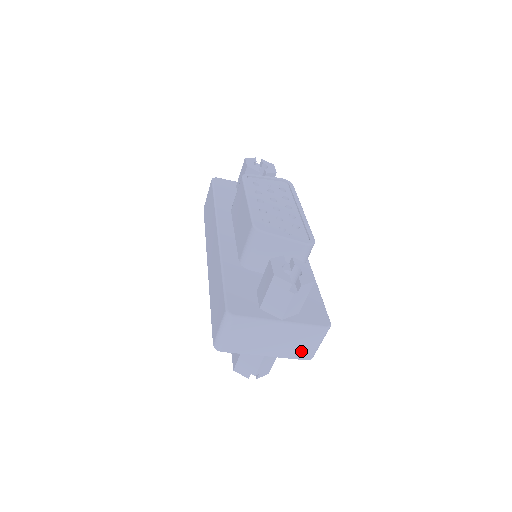
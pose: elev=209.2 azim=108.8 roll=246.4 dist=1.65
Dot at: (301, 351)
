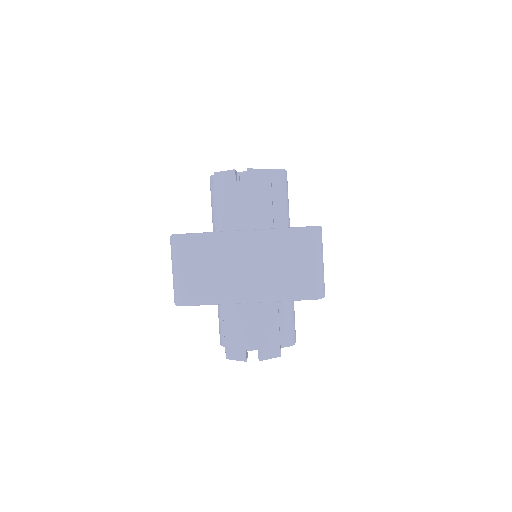
Dot at: (296, 281)
